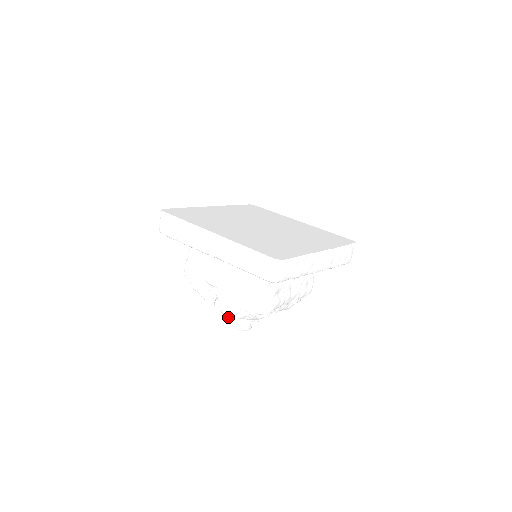
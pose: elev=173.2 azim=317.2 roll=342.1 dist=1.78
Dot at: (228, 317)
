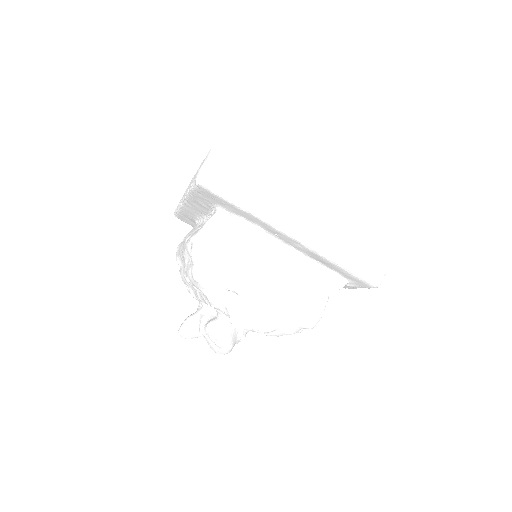
Dot at: (226, 331)
